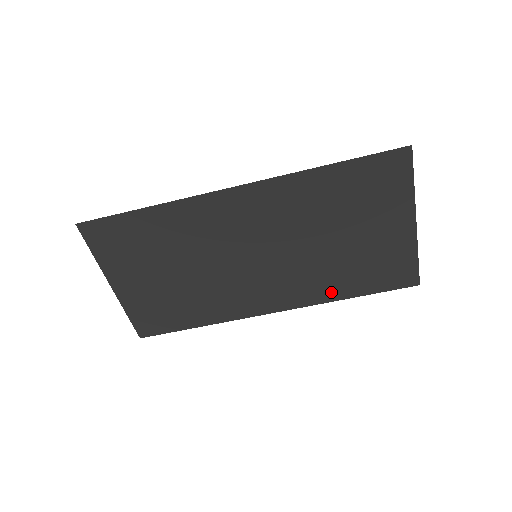
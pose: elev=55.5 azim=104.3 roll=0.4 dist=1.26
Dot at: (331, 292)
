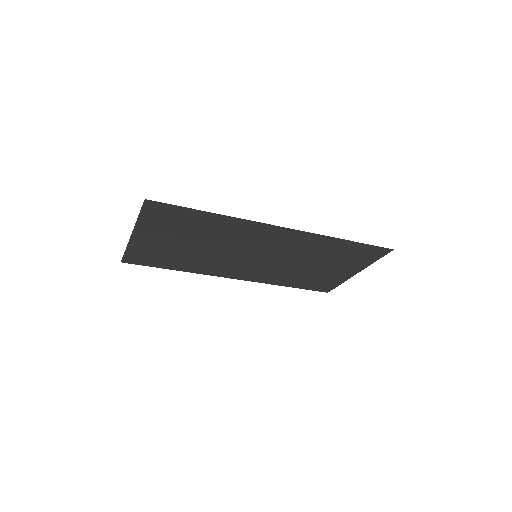
Dot at: (279, 281)
